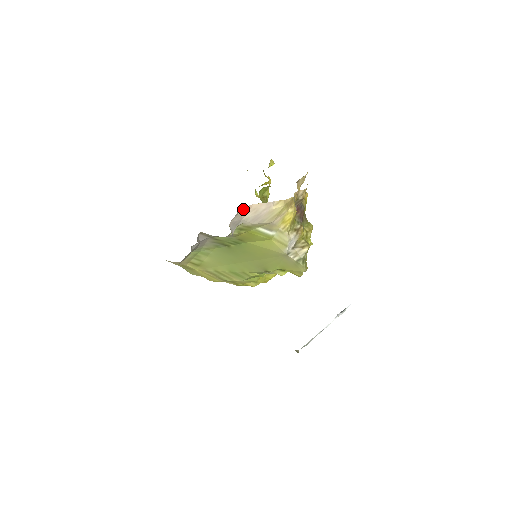
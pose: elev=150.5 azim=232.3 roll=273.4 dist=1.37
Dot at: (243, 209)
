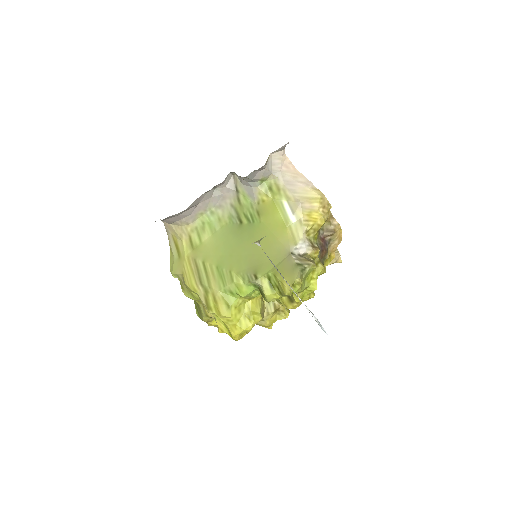
Dot at: (288, 161)
